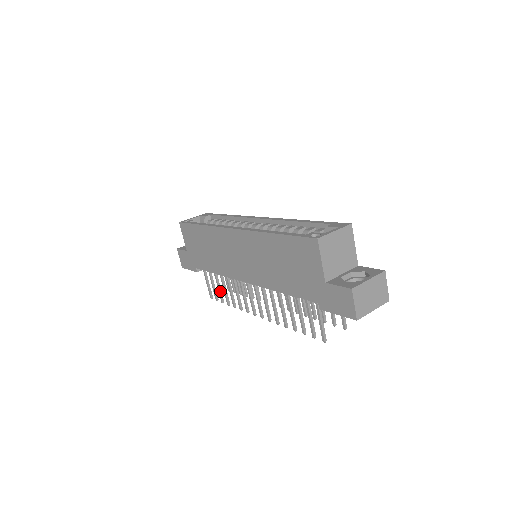
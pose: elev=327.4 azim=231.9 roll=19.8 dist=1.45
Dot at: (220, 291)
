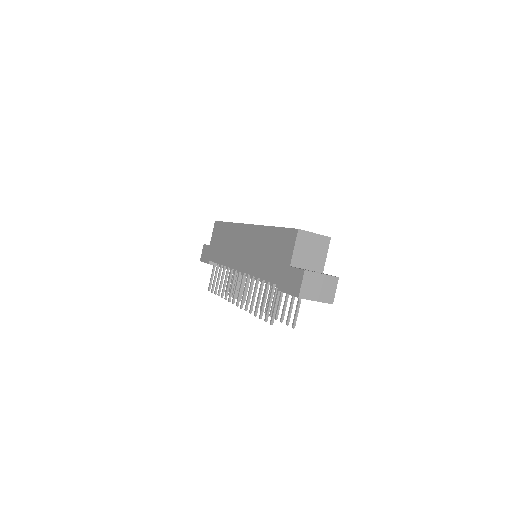
Dot at: (218, 283)
